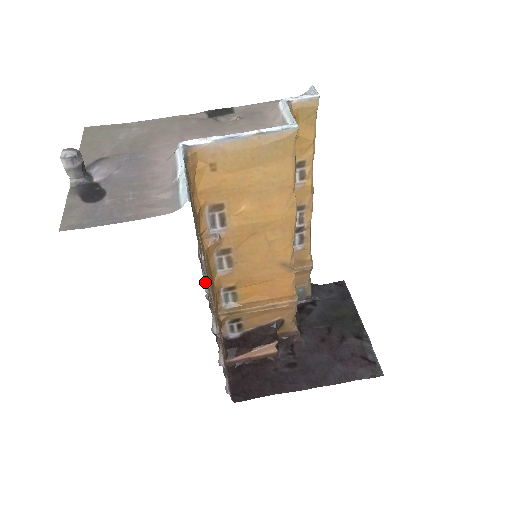
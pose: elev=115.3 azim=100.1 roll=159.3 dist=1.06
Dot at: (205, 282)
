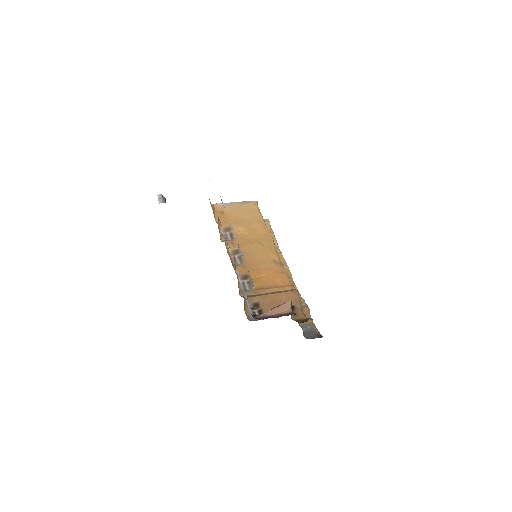
Dot at: occluded
